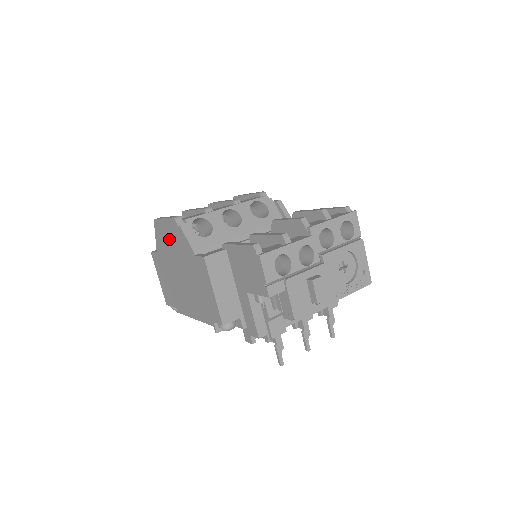
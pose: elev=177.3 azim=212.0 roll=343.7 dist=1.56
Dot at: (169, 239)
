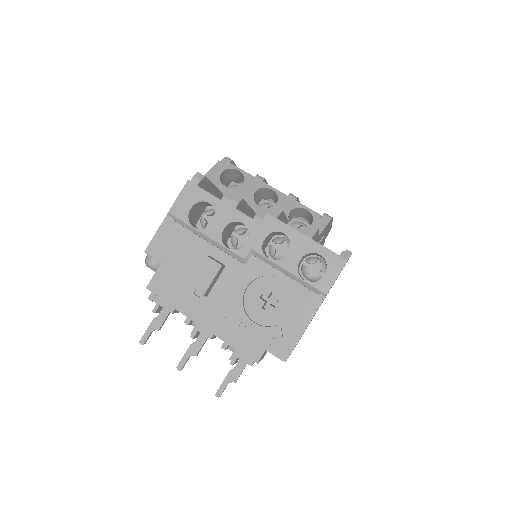
Dot at: occluded
